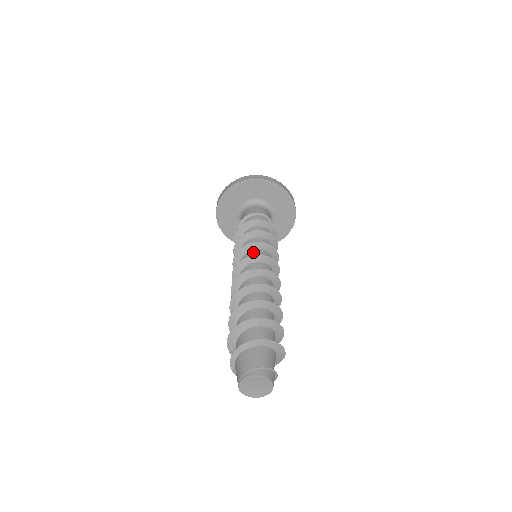
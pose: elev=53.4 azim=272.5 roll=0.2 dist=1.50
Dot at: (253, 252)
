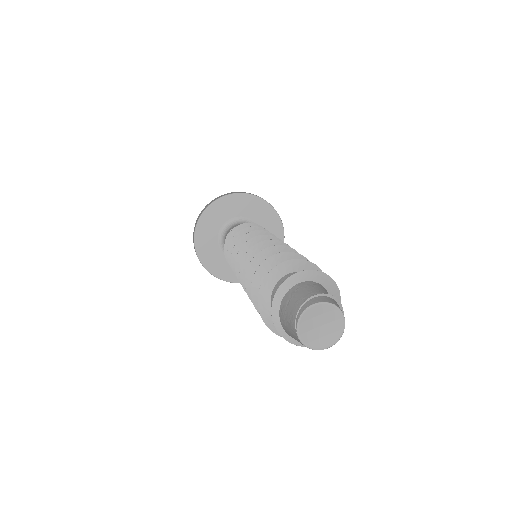
Dot at: occluded
